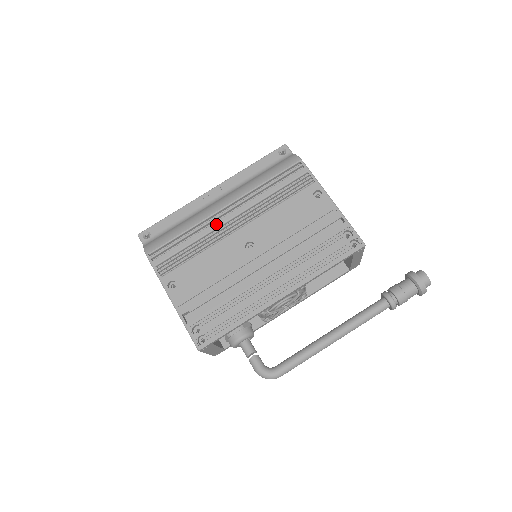
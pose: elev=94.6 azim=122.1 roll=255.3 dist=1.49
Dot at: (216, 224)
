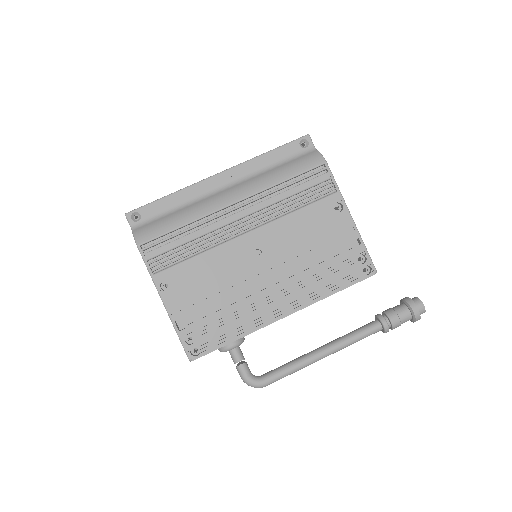
Dot at: (222, 222)
